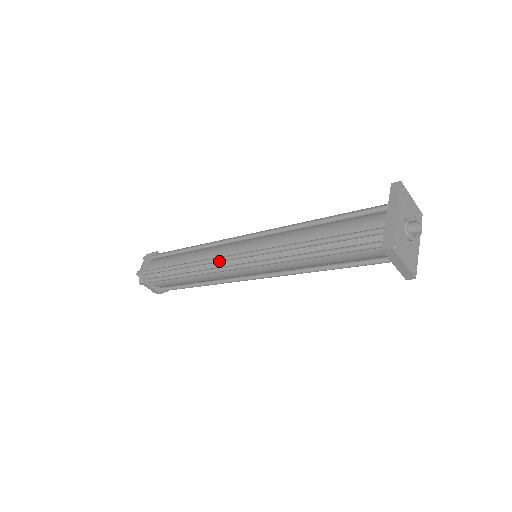
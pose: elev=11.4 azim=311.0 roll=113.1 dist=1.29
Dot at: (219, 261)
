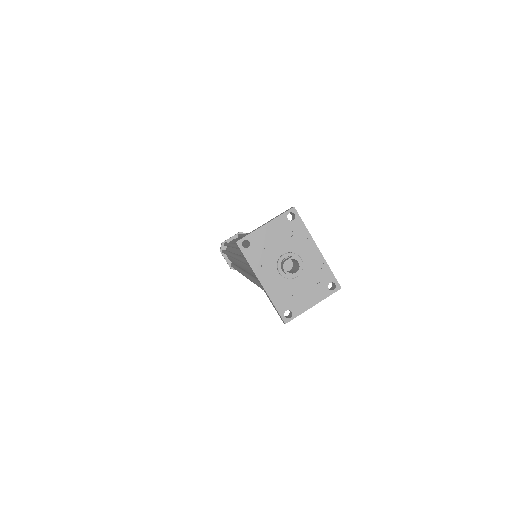
Dot at: occluded
